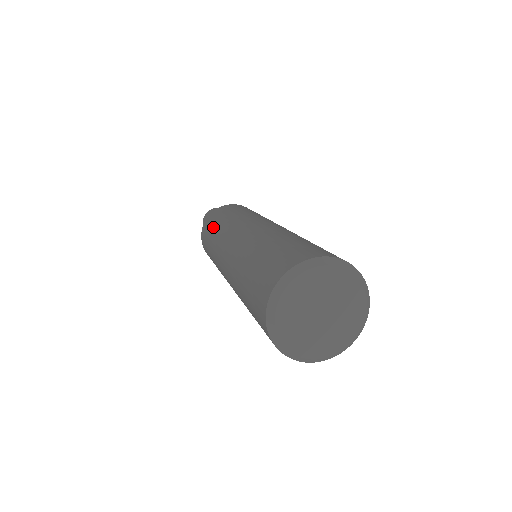
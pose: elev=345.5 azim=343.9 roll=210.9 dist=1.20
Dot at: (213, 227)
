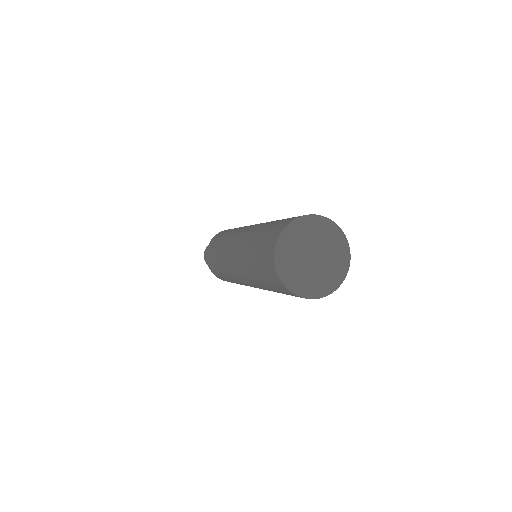
Dot at: (234, 228)
